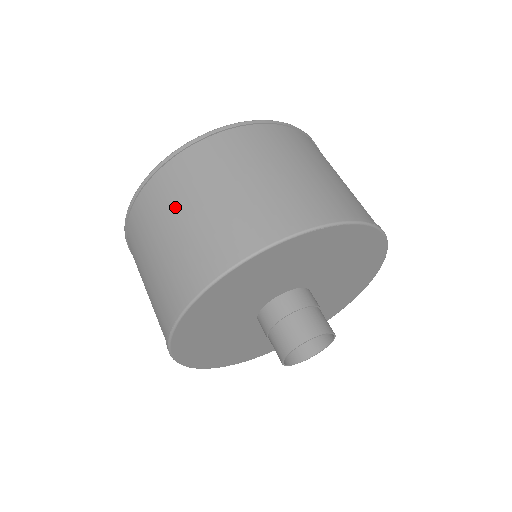
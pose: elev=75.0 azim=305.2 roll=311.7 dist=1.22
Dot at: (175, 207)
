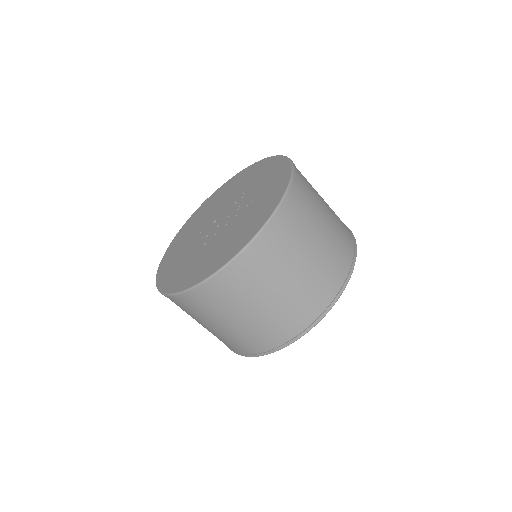
Dot at: (249, 300)
